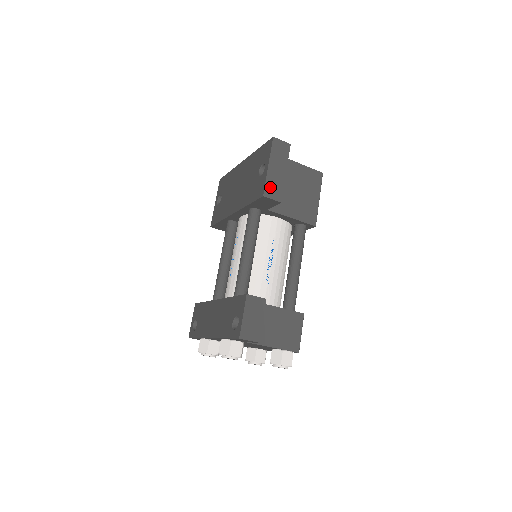
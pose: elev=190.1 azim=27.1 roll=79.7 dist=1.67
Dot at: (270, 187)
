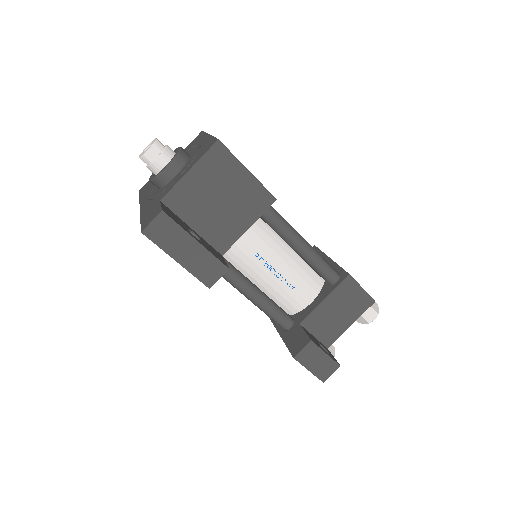
Dot at: (204, 274)
